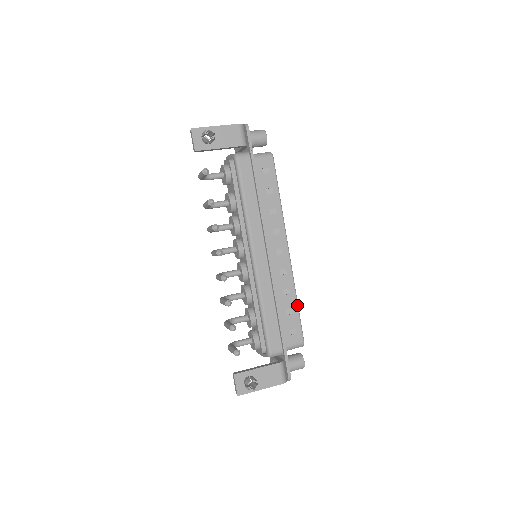
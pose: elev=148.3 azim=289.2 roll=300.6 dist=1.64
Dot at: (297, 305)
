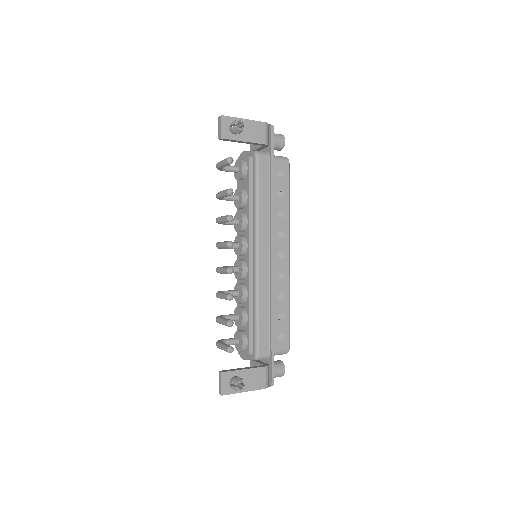
Dot at: (289, 311)
